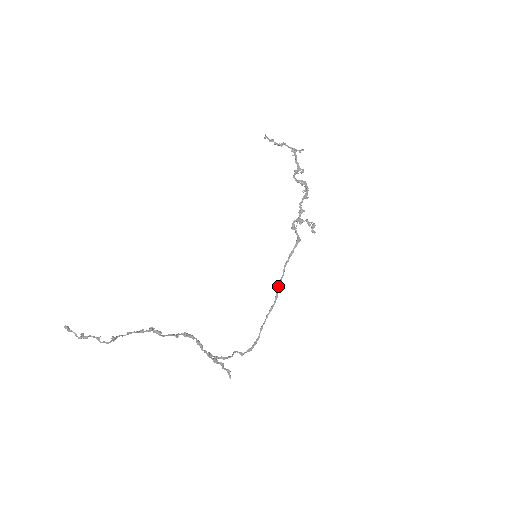
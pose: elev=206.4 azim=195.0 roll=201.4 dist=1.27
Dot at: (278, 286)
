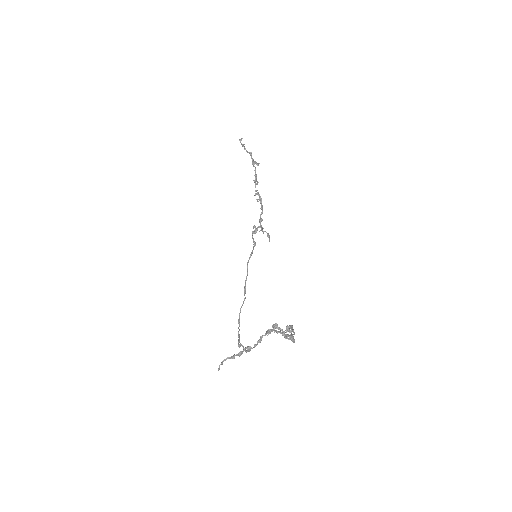
Dot at: (245, 283)
